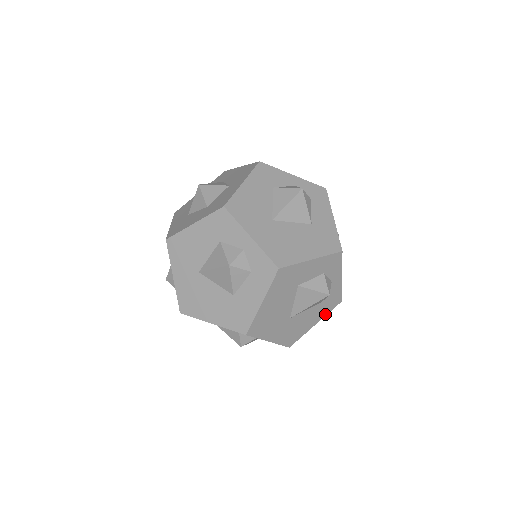
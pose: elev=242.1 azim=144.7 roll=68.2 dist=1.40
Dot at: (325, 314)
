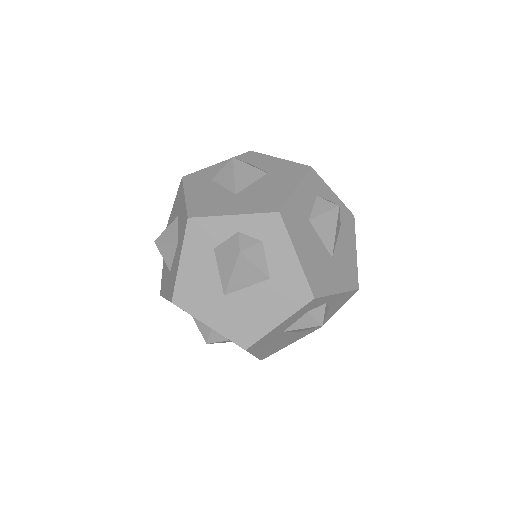
Dot at: (344, 302)
